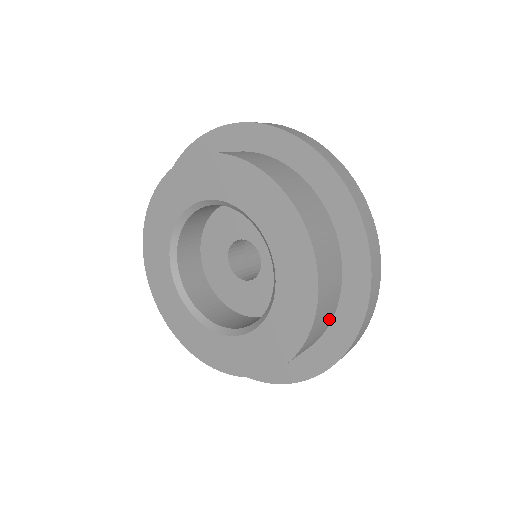
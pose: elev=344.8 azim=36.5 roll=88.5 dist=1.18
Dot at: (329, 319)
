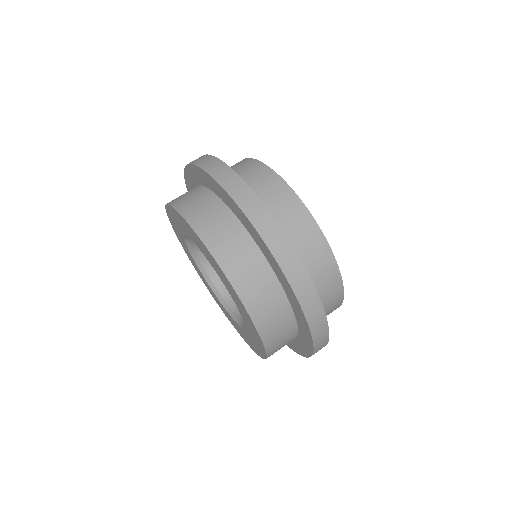
Dot at: (292, 339)
